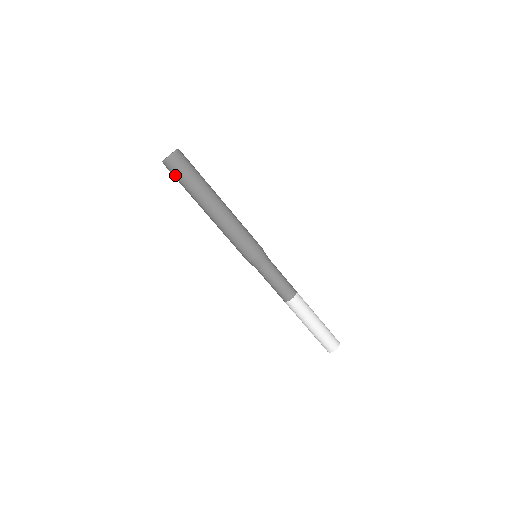
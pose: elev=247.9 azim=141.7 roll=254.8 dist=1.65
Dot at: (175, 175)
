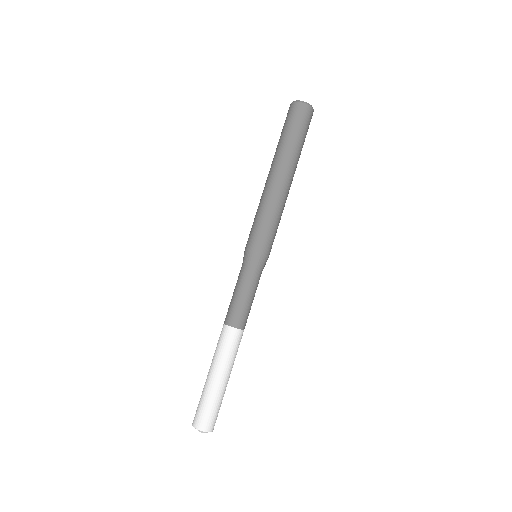
Dot at: (285, 121)
